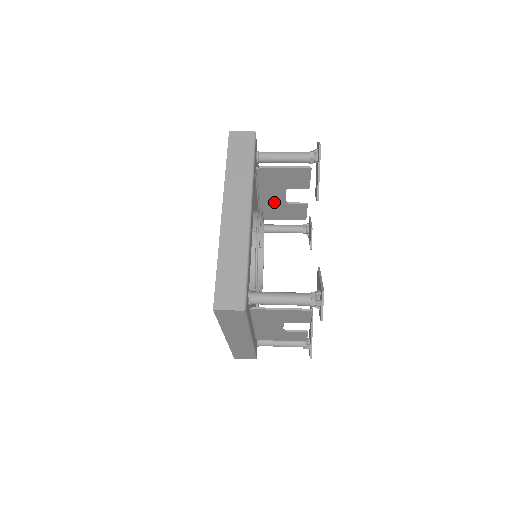
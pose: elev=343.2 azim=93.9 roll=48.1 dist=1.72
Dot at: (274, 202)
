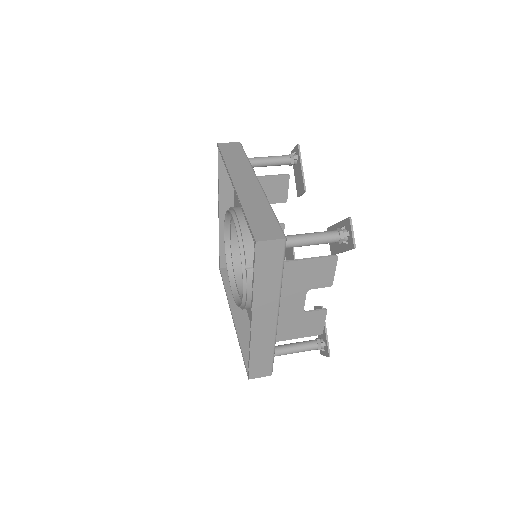
Dot at: occluded
